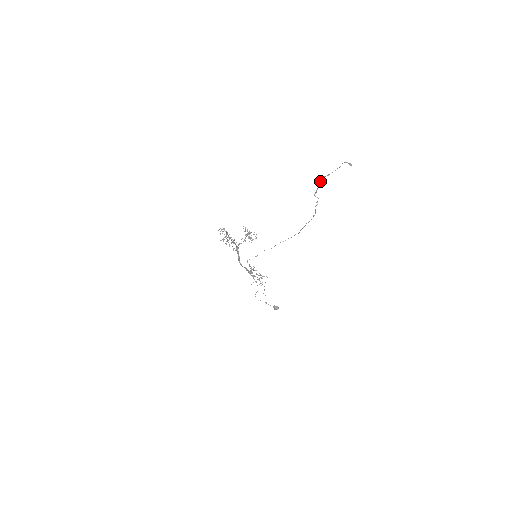
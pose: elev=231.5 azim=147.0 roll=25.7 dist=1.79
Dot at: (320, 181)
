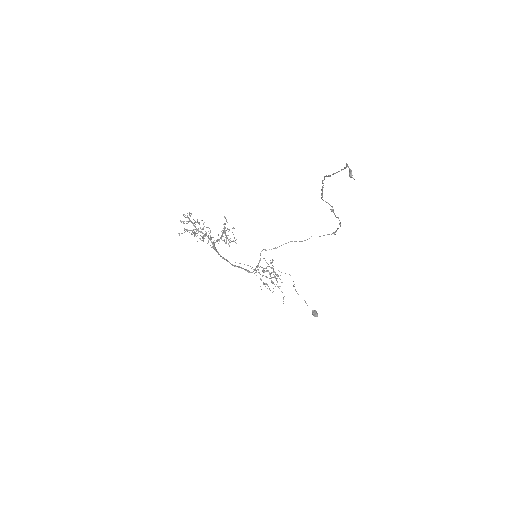
Dot at: (323, 180)
